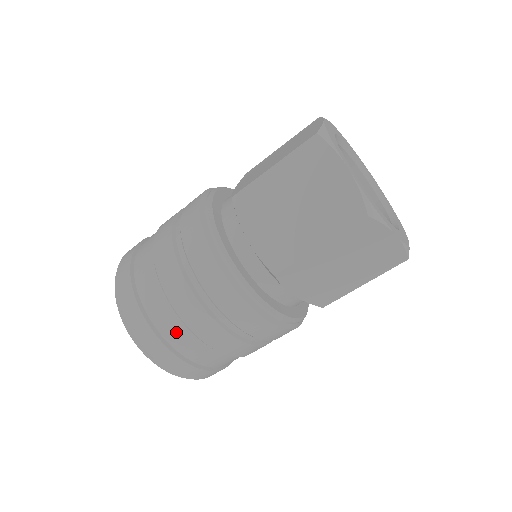
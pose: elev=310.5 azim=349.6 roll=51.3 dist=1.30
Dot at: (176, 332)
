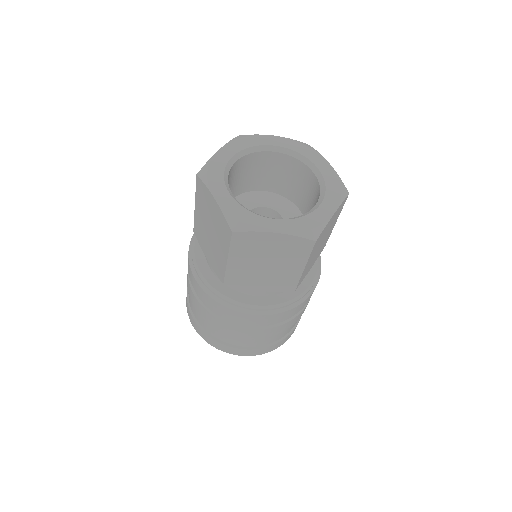
Dot at: (211, 329)
